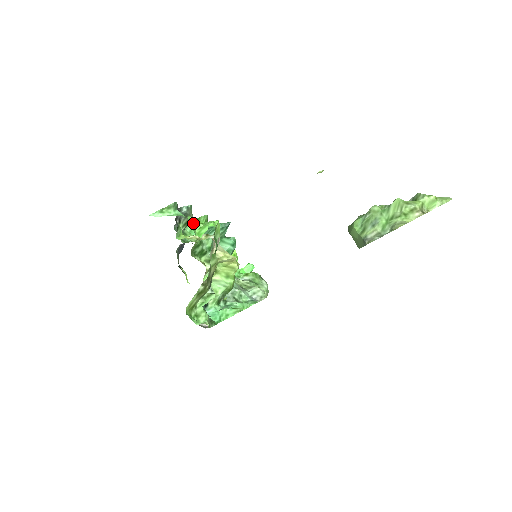
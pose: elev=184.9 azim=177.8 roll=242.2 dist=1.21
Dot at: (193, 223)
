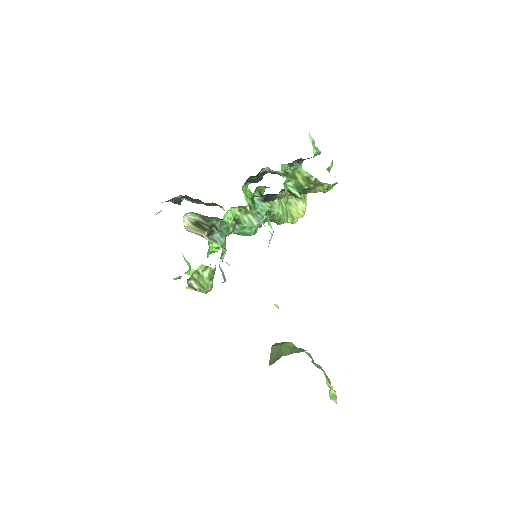
Dot at: (331, 165)
